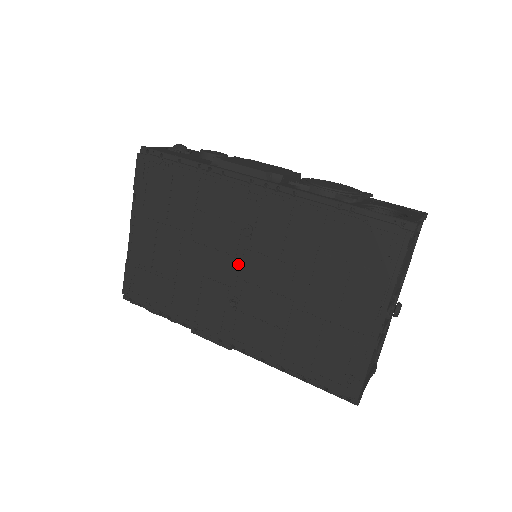
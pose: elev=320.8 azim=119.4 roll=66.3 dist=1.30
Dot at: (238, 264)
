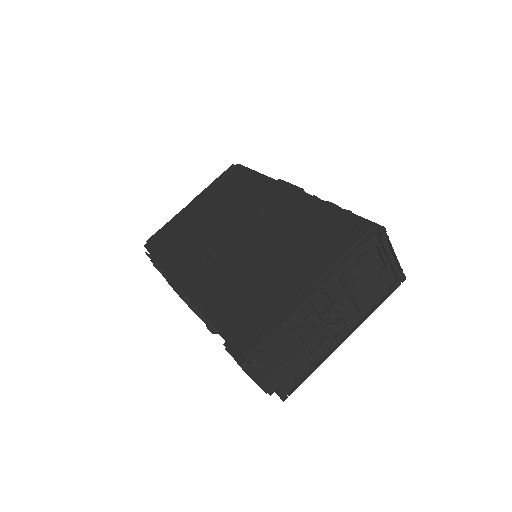
Dot at: (240, 230)
